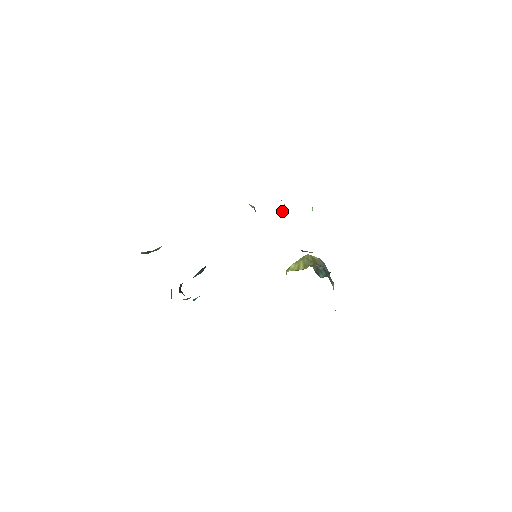
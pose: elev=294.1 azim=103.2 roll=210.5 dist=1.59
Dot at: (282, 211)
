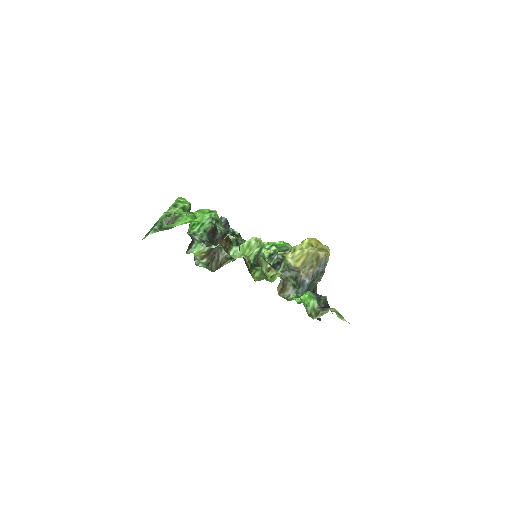
Dot at: (273, 277)
